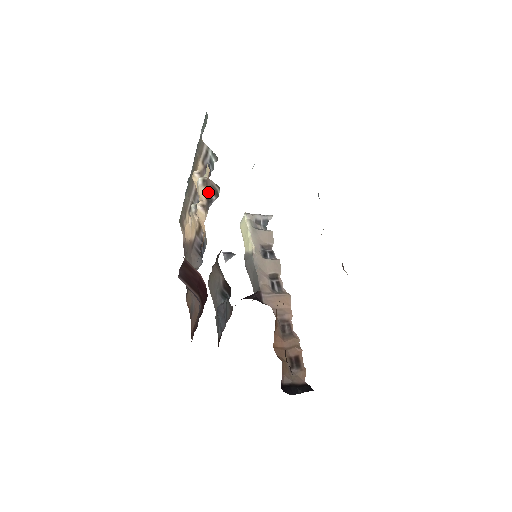
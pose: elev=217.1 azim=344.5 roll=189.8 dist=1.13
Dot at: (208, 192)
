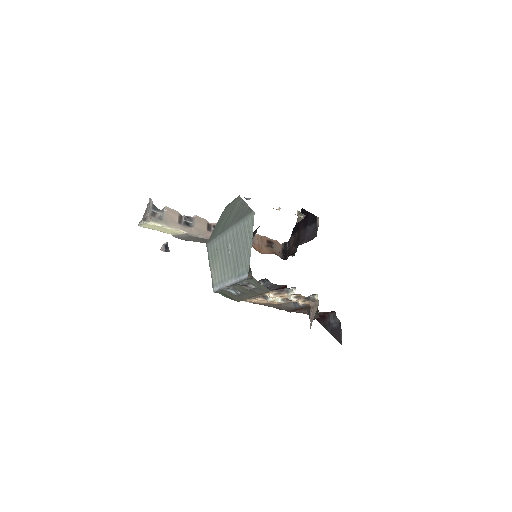
Dot at: (305, 298)
